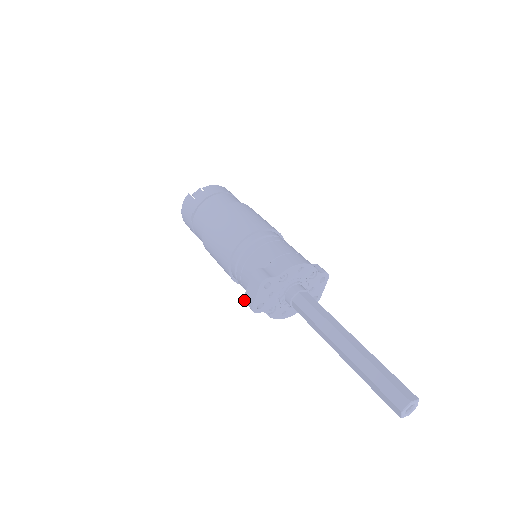
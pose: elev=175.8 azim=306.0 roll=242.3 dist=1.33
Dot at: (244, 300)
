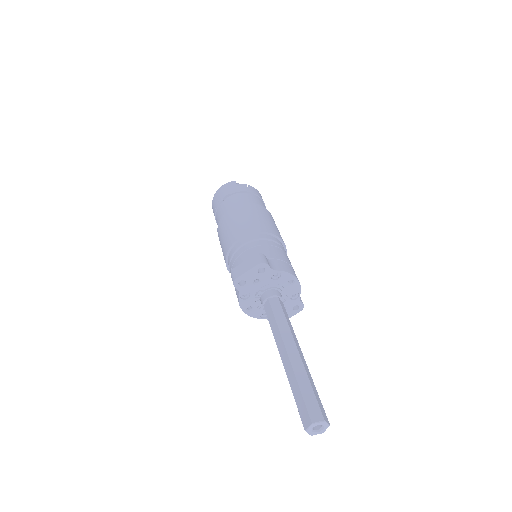
Dot at: (232, 270)
